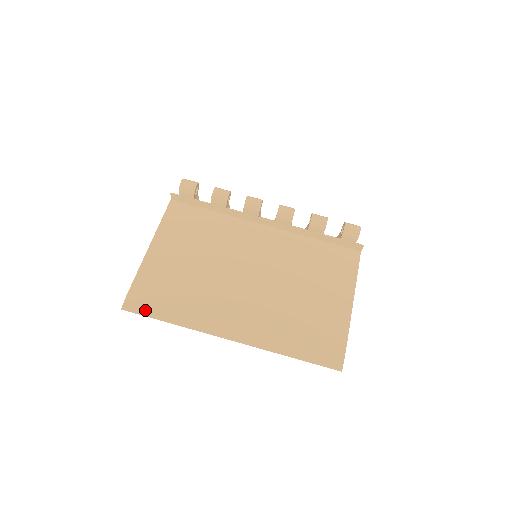
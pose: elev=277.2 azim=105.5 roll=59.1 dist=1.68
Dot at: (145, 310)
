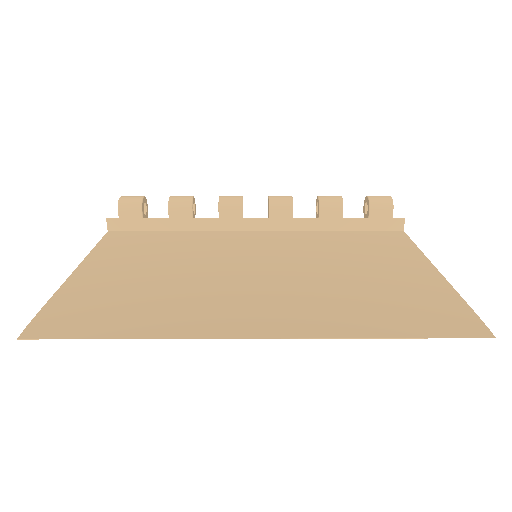
Dot at: (70, 332)
